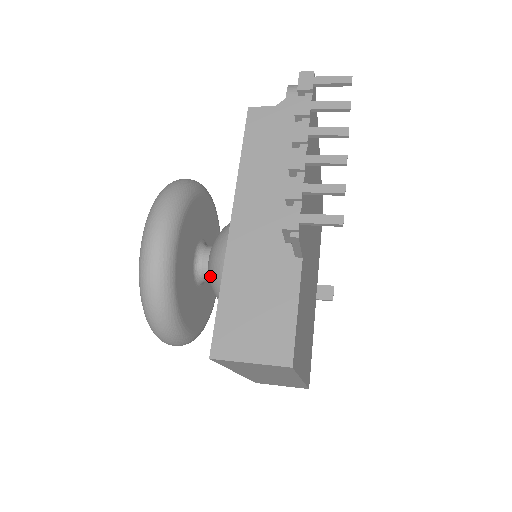
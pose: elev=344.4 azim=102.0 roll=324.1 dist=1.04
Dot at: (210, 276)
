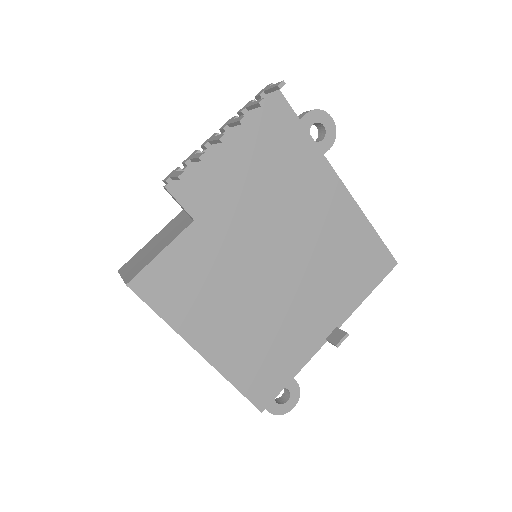
Dot at: occluded
